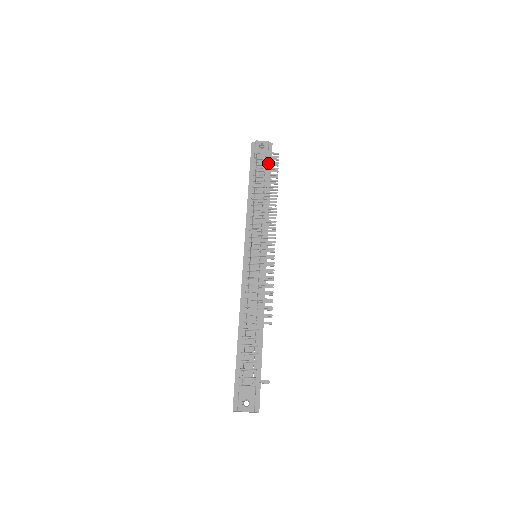
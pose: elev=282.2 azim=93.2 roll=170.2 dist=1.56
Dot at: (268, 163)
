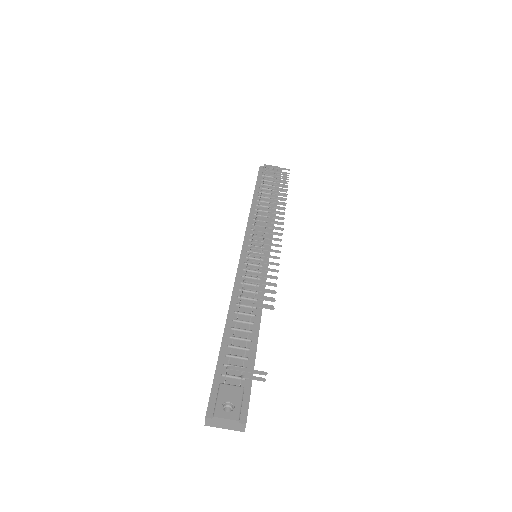
Dot at: (277, 178)
